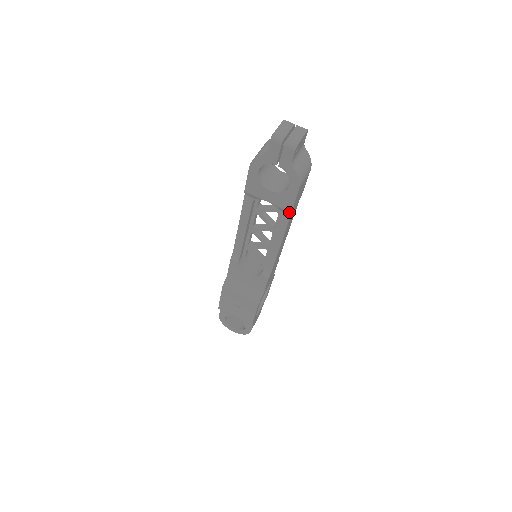
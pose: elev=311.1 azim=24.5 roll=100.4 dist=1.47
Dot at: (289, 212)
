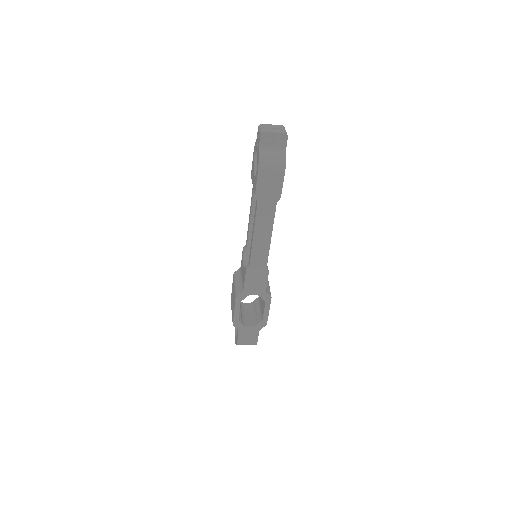
Dot at: (255, 197)
